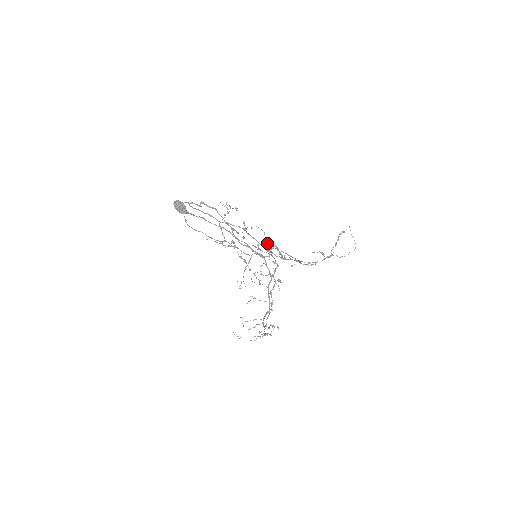
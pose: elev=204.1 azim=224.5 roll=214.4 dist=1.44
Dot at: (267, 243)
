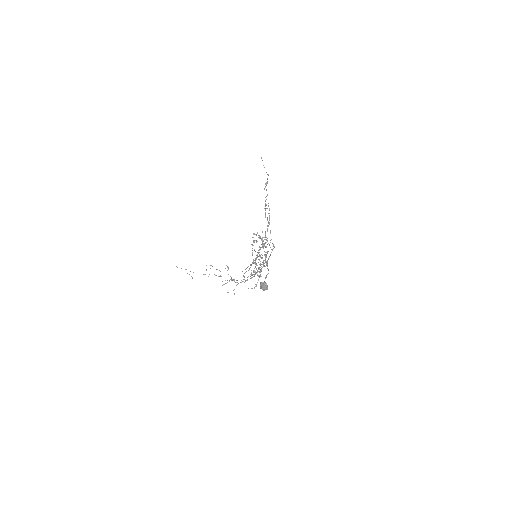
Dot at: occluded
